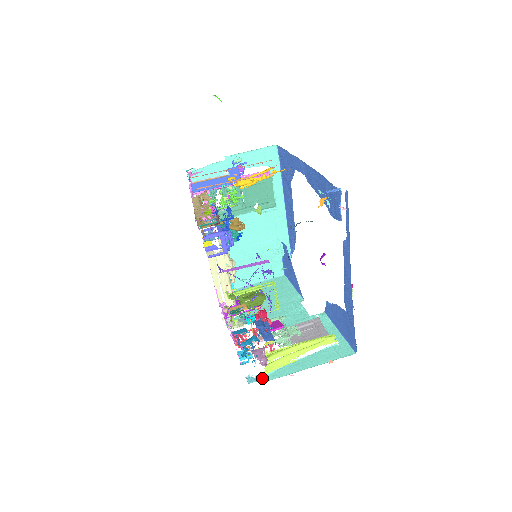
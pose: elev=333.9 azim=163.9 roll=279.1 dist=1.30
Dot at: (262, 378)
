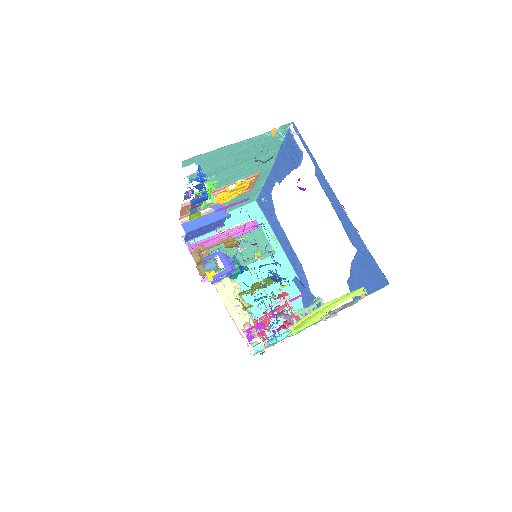
Dot at: (292, 335)
